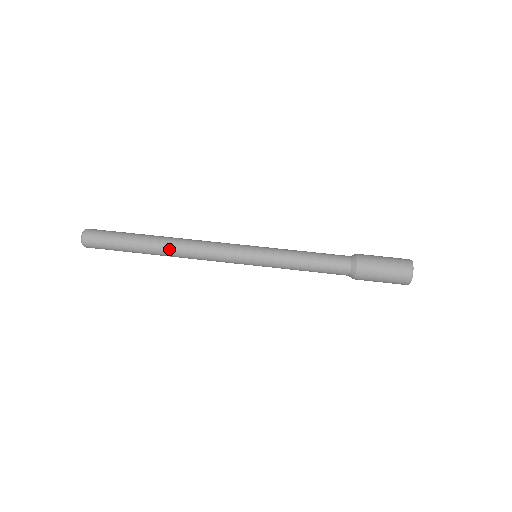
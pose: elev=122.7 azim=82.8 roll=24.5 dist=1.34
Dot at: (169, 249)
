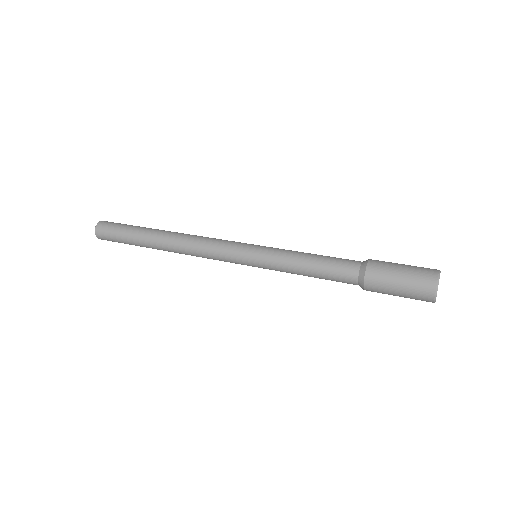
Dot at: (169, 247)
